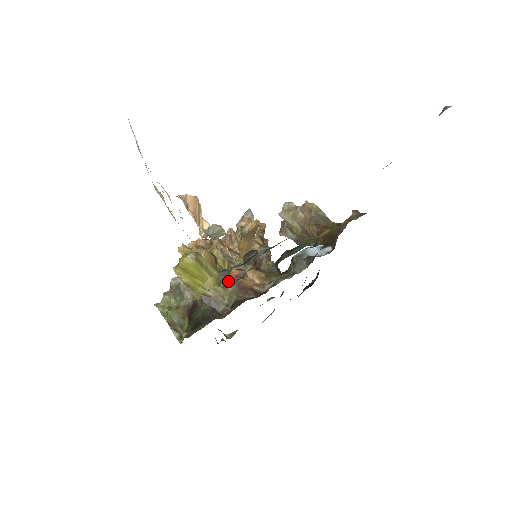
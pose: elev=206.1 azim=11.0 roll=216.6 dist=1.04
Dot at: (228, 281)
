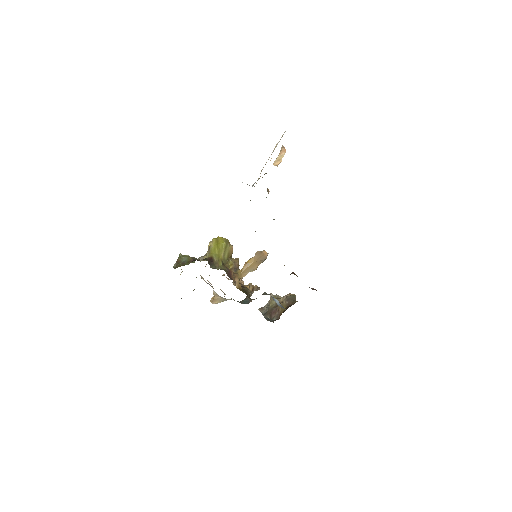
Dot at: (227, 267)
